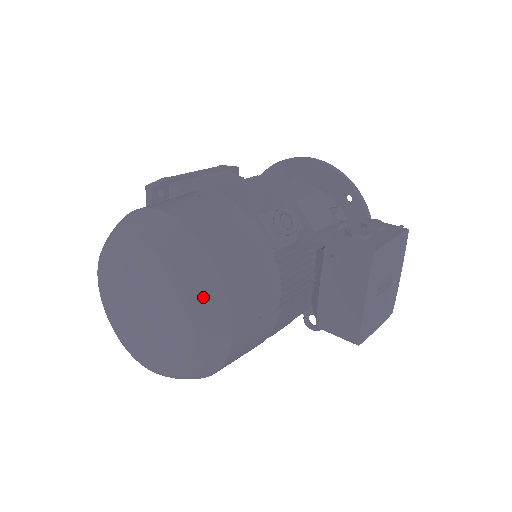
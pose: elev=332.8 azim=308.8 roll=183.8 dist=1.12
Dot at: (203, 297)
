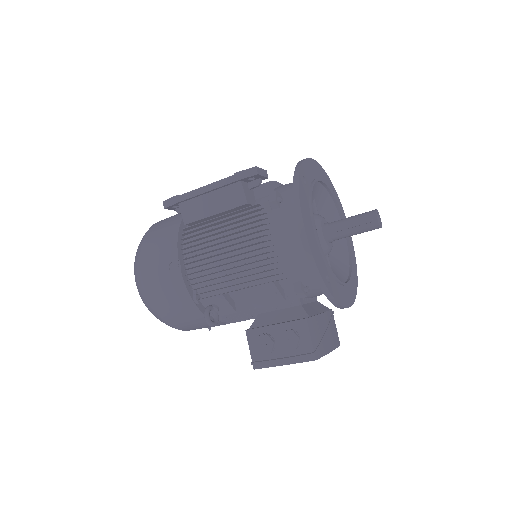
Dot at: occluded
